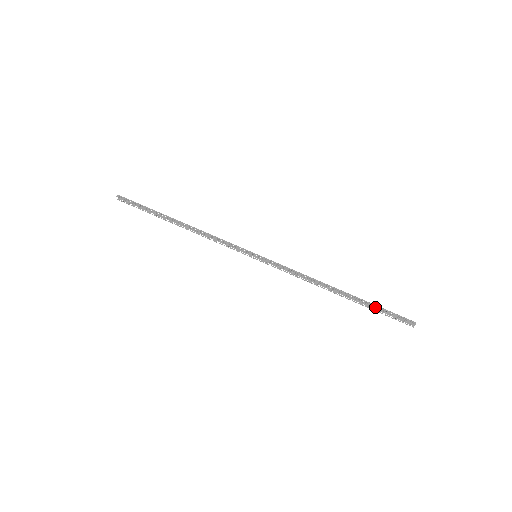
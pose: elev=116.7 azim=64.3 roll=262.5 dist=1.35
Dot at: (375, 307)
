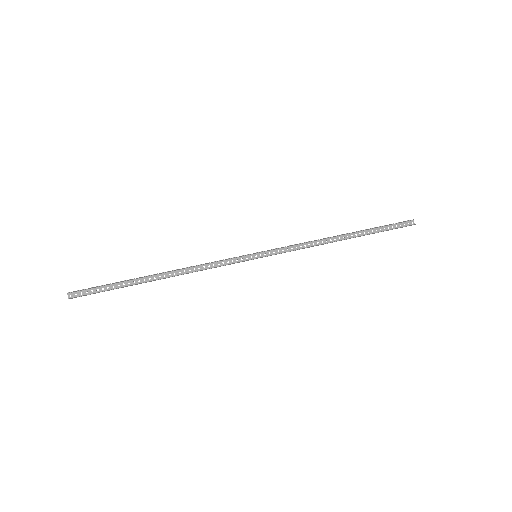
Dot at: (378, 227)
